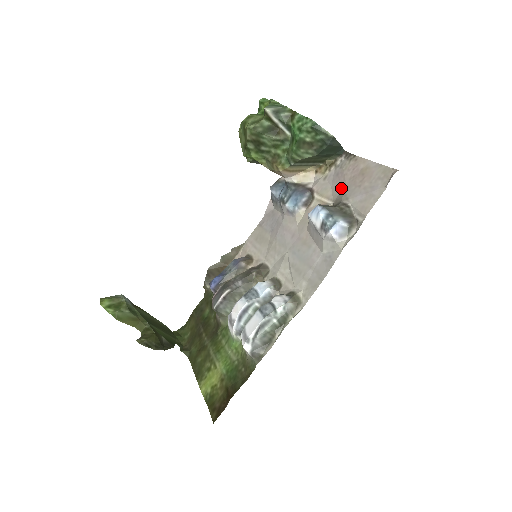
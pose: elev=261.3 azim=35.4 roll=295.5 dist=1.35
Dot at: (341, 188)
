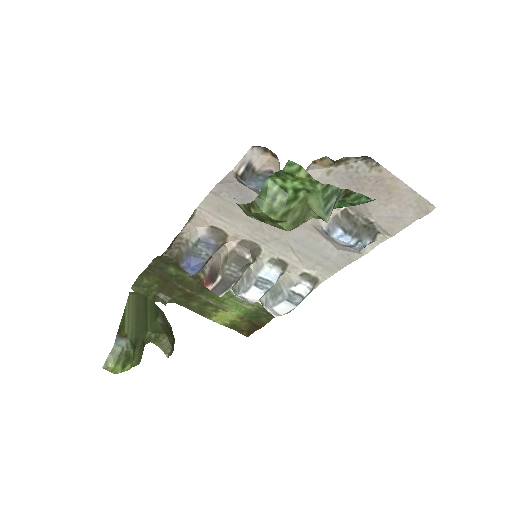
Dot at: occluded
